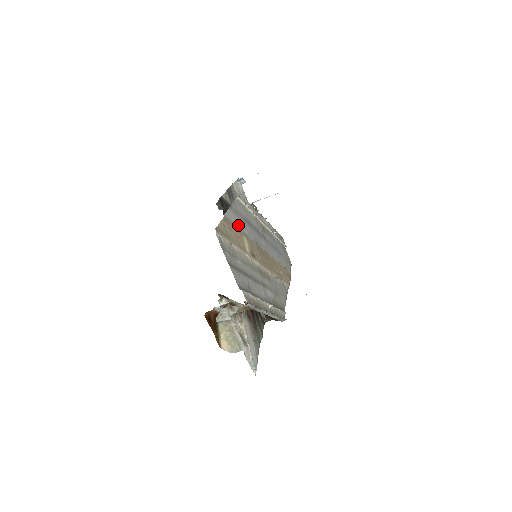
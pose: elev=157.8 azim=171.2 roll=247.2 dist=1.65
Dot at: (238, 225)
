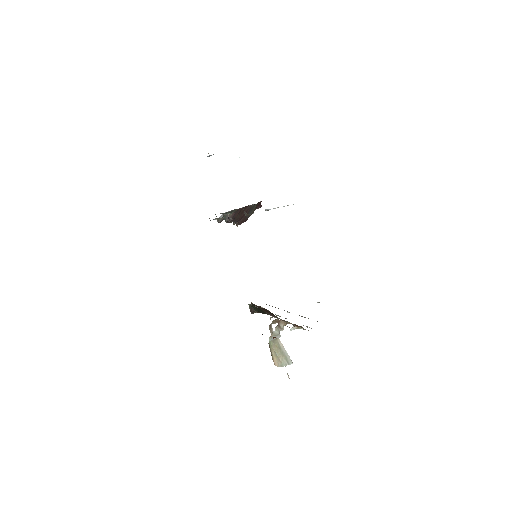
Dot at: occluded
